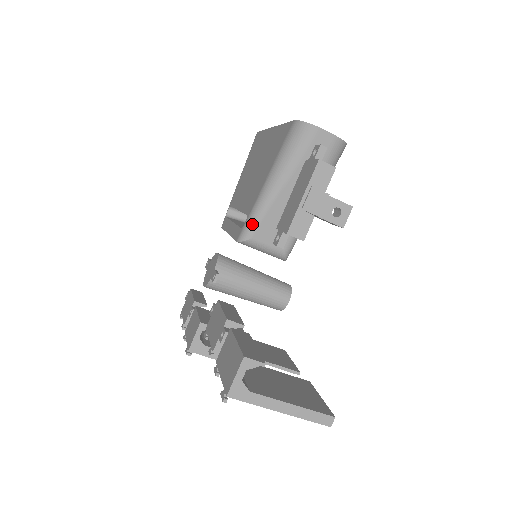
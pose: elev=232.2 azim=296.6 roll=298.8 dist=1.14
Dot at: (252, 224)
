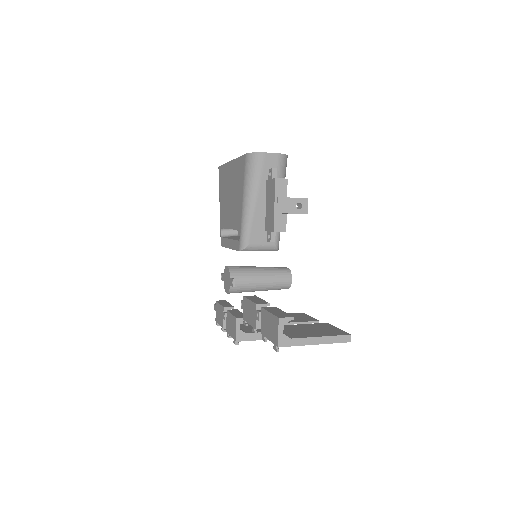
Dot at: (245, 235)
